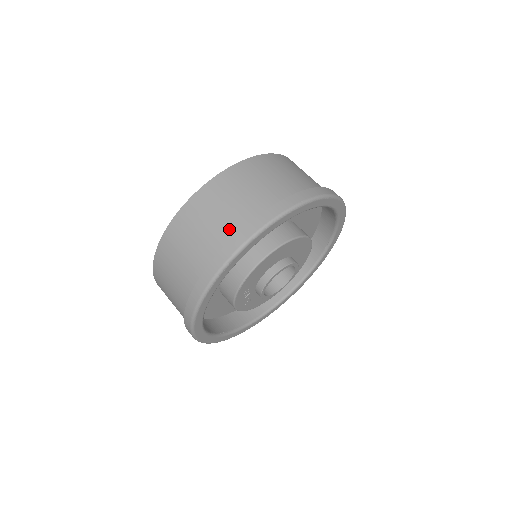
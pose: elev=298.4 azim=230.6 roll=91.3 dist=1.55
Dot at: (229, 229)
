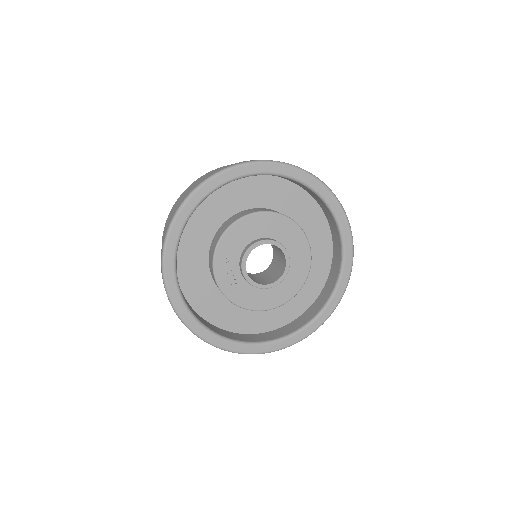
Dot at: occluded
